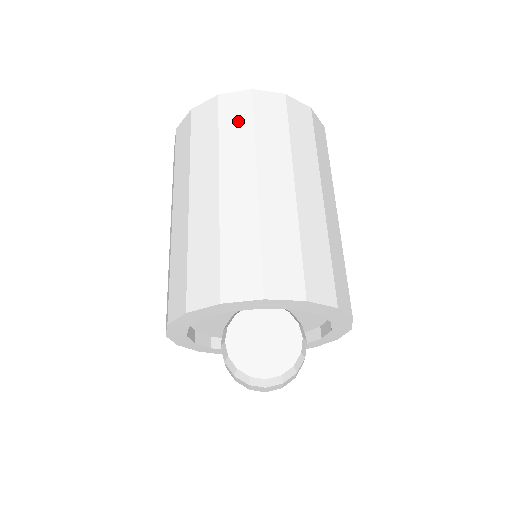
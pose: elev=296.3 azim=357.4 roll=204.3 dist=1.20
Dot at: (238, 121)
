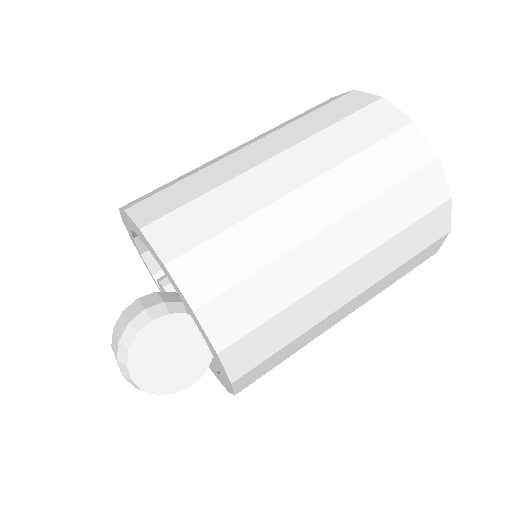
Dot at: (411, 203)
